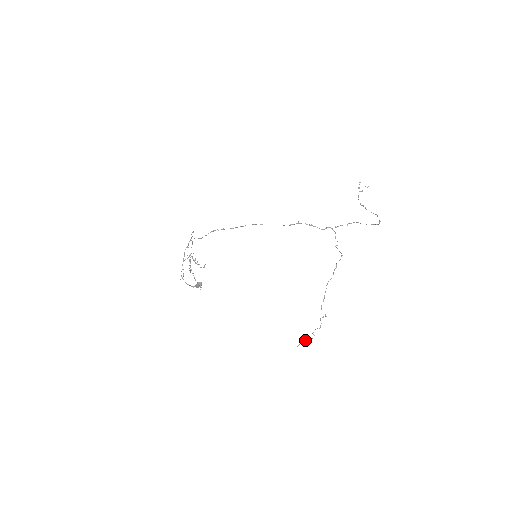
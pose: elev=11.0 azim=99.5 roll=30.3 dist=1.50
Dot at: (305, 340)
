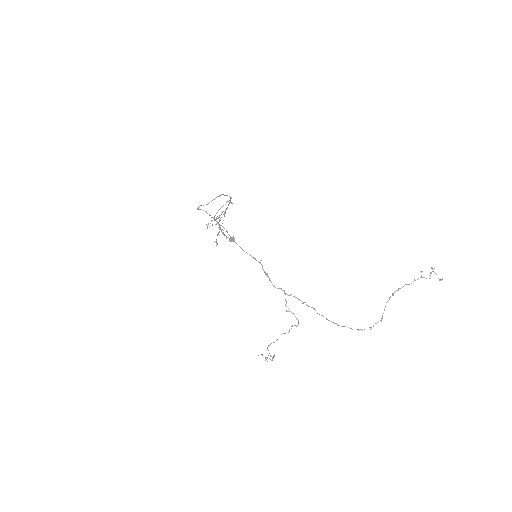
Dot at: (265, 357)
